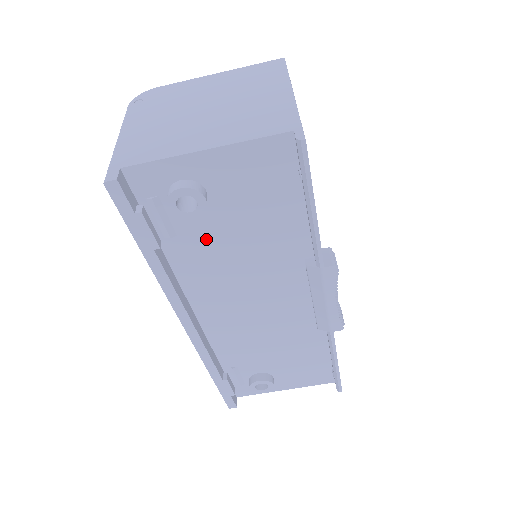
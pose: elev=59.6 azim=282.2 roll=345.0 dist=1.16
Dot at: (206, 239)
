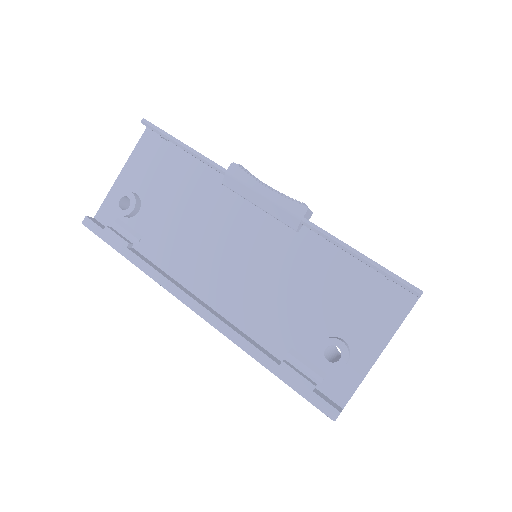
Dot at: (159, 225)
